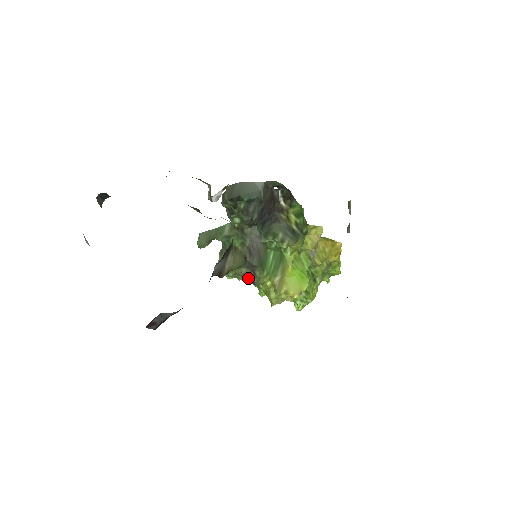
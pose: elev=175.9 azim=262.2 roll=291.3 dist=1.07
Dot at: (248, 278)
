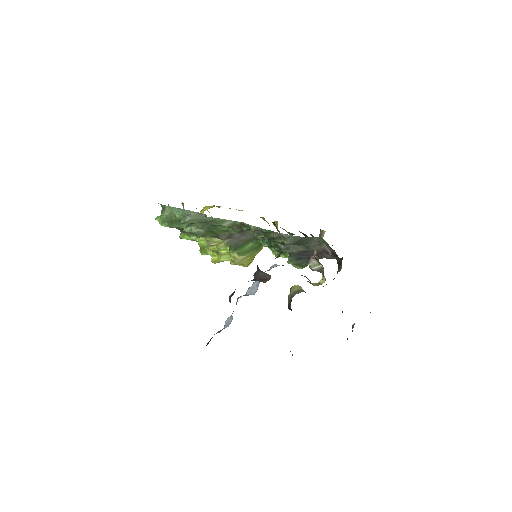
Dot at: occluded
